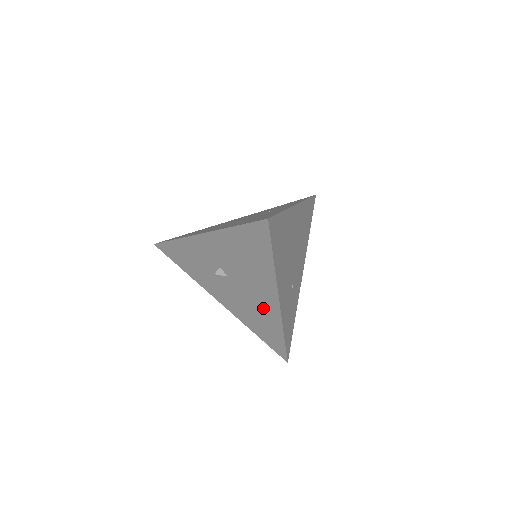
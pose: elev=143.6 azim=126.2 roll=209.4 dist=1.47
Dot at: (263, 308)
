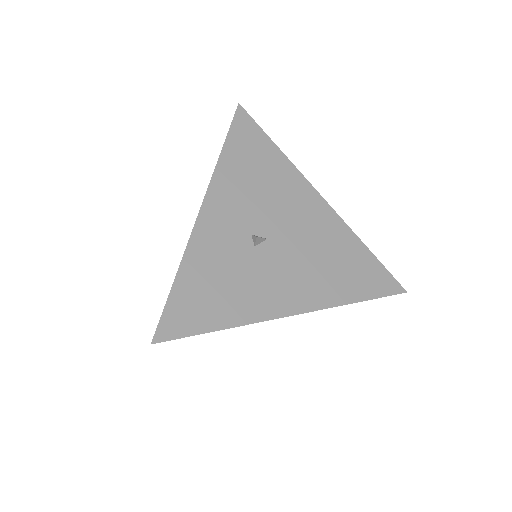
Dot at: (324, 233)
